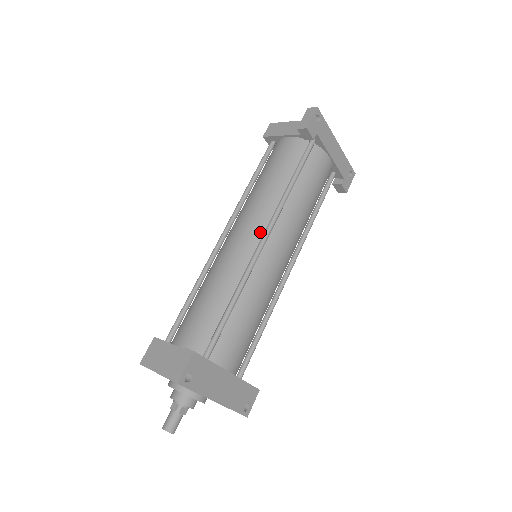
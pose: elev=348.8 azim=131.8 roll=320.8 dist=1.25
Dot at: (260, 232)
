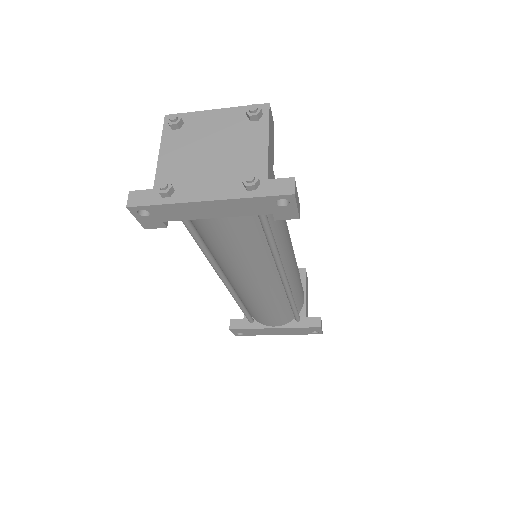
Dot at: occluded
